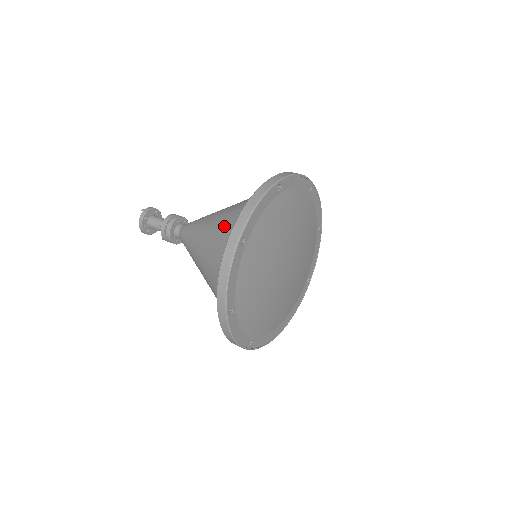
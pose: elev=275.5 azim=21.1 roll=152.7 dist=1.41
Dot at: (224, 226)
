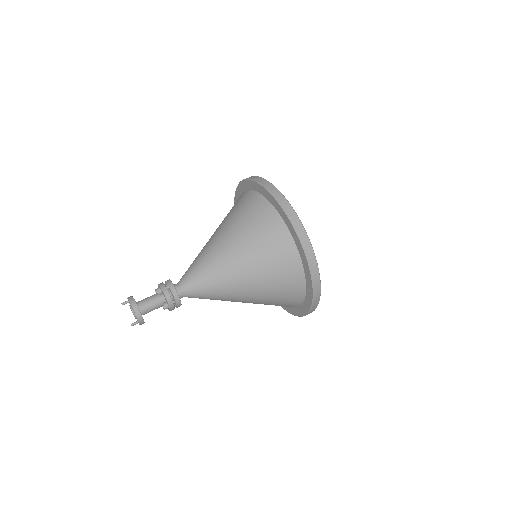
Dot at: (240, 215)
